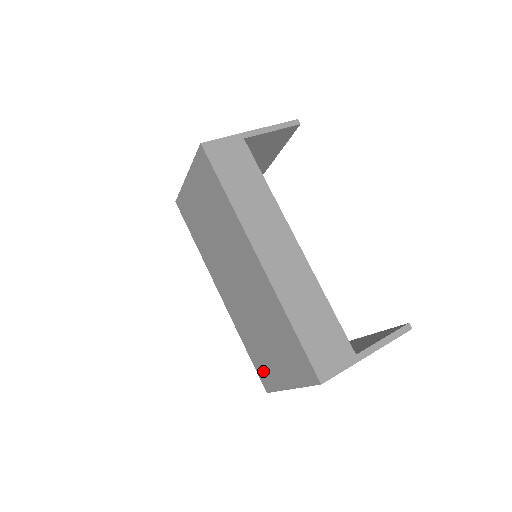
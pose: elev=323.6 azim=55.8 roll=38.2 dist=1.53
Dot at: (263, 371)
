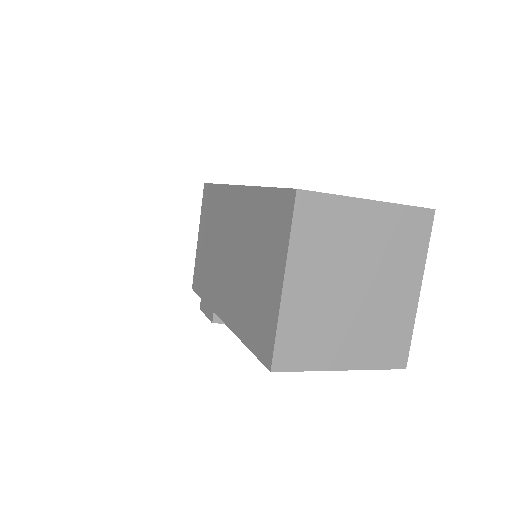
Dot at: (261, 334)
